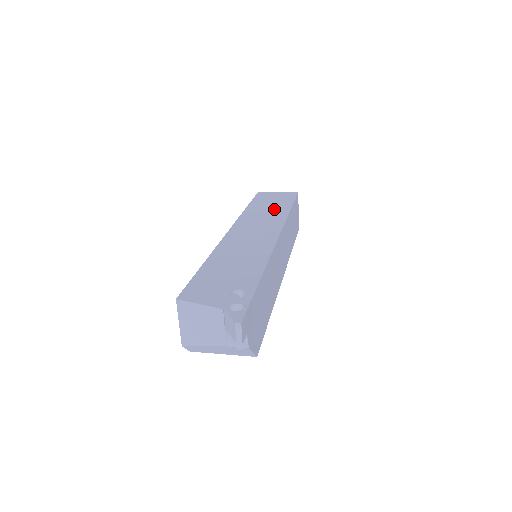
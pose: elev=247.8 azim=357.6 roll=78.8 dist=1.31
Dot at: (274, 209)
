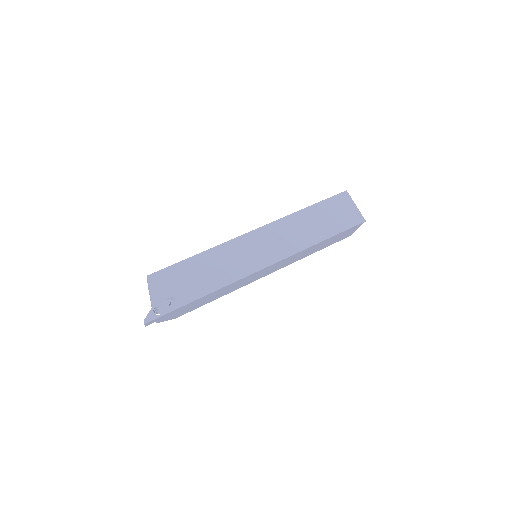
Dot at: (312, 231)
